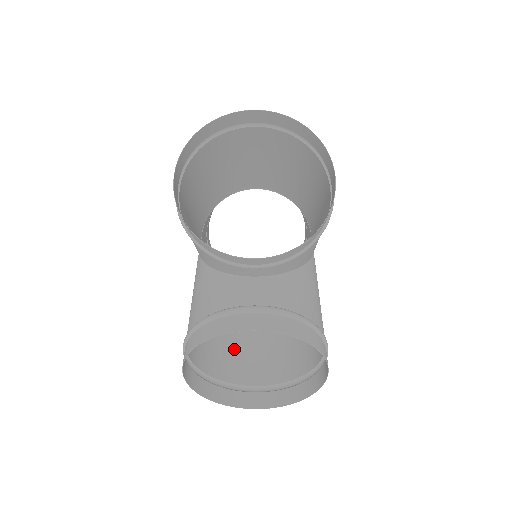
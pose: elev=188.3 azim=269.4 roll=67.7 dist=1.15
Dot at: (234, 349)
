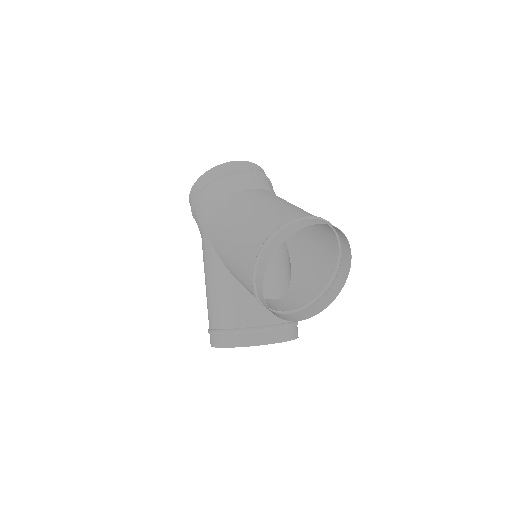
Dot at: occluded
